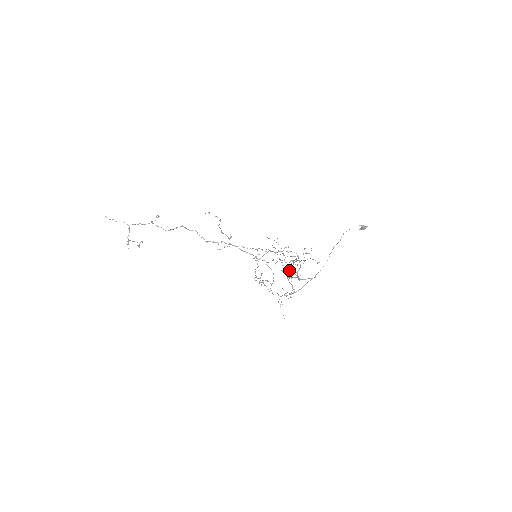
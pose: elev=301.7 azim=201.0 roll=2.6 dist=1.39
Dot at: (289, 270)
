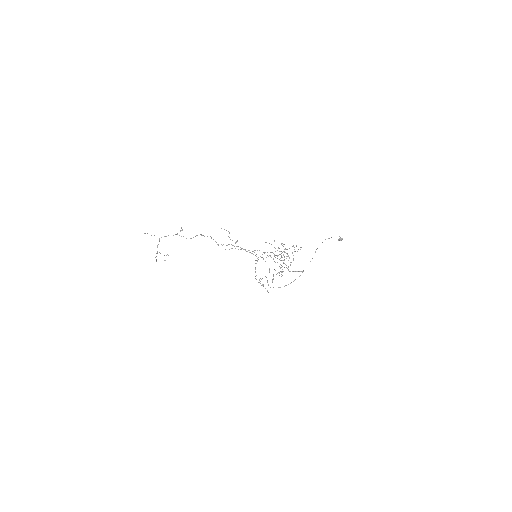
Dot at: occluded
